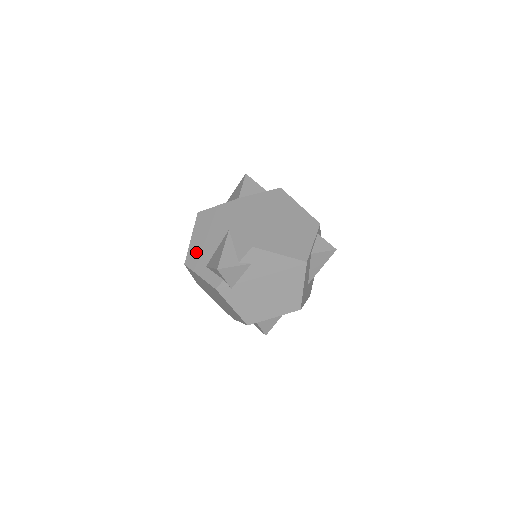
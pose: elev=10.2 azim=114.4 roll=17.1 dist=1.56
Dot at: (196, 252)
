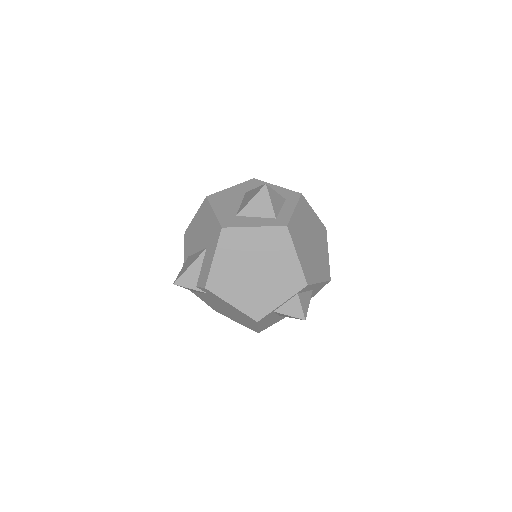
Dot at: (191, 234)
